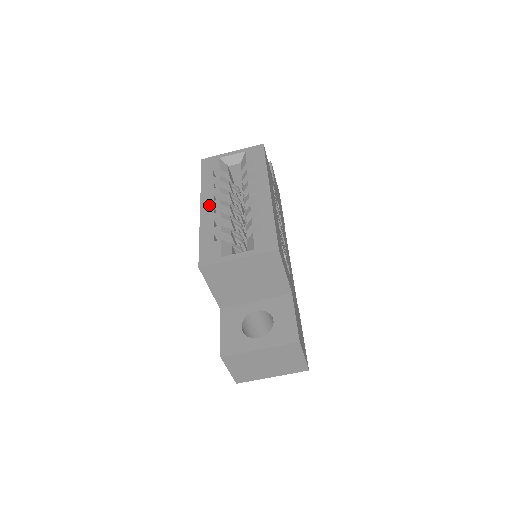
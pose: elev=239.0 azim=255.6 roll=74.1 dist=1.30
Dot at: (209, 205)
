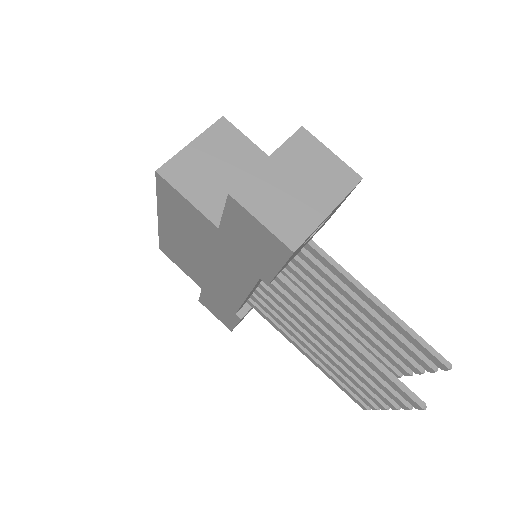
Dot at: occluded
